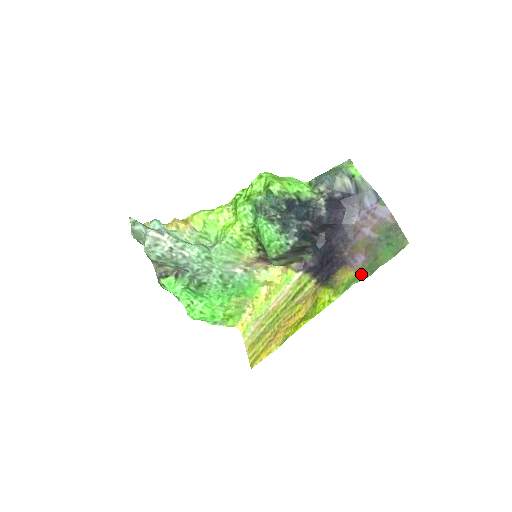
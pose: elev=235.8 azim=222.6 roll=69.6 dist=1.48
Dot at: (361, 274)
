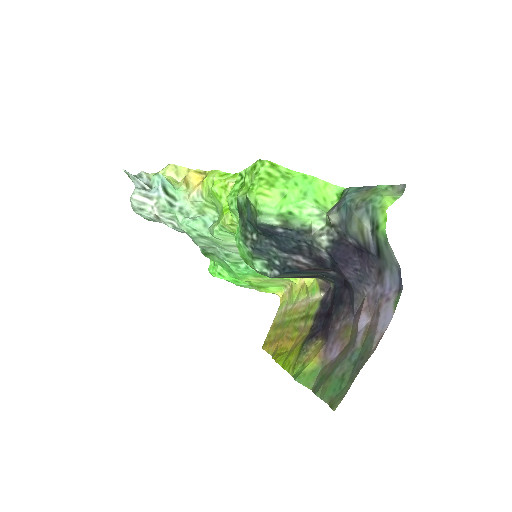
Dot at: (316, 375)
